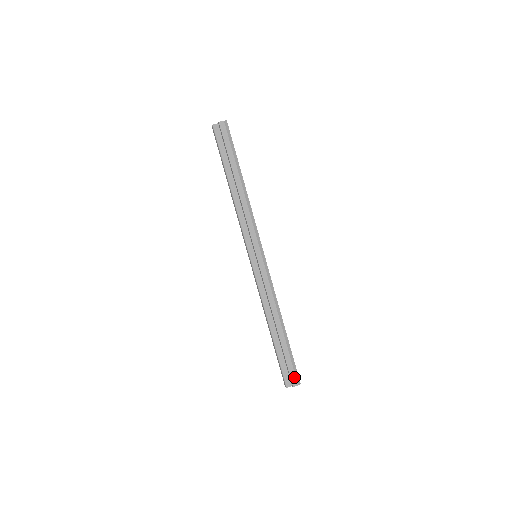
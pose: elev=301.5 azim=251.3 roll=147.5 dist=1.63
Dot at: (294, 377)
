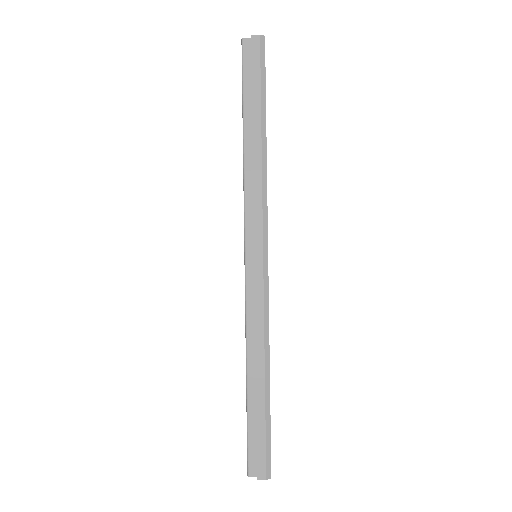
Dot at: (263, 464)
